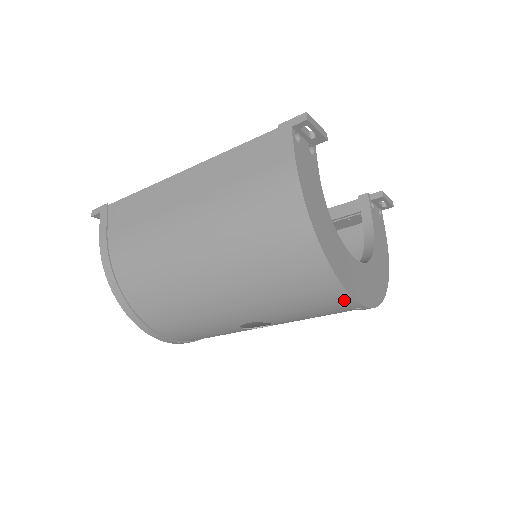
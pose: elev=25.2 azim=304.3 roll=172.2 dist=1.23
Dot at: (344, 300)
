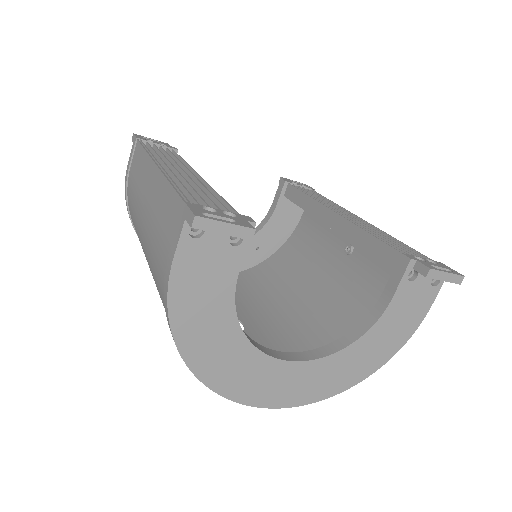
Dot at: occluded
